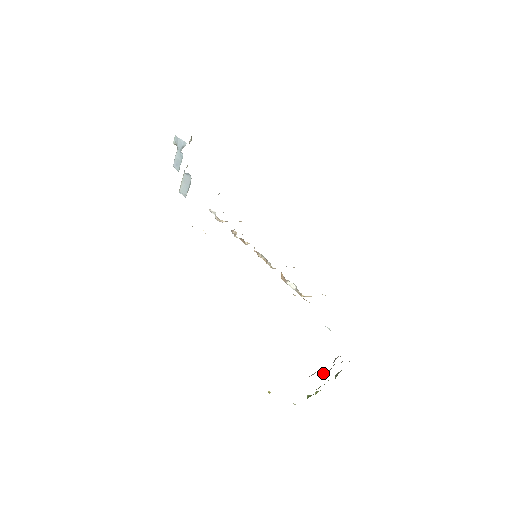
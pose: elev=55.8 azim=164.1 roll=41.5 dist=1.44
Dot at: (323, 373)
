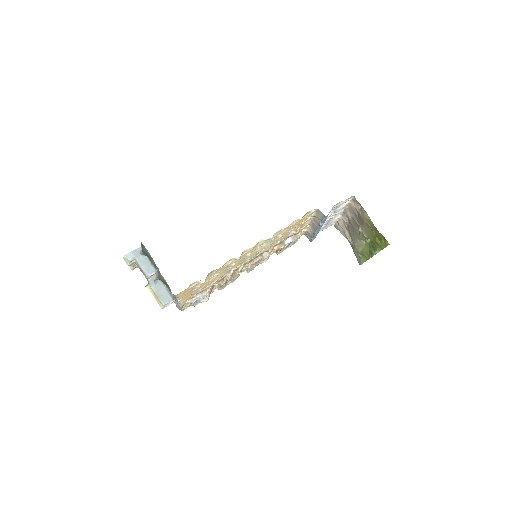
Dot at: (359, 230)
